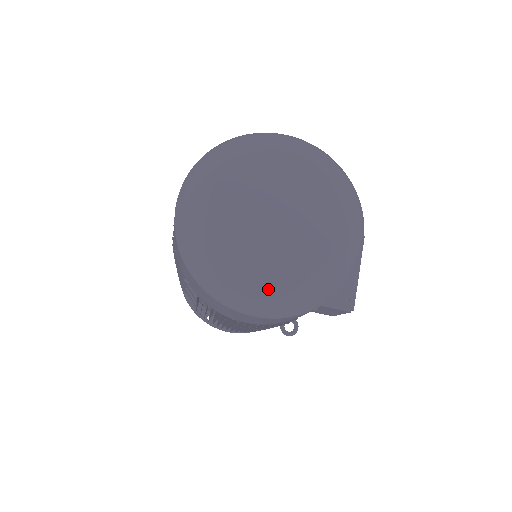
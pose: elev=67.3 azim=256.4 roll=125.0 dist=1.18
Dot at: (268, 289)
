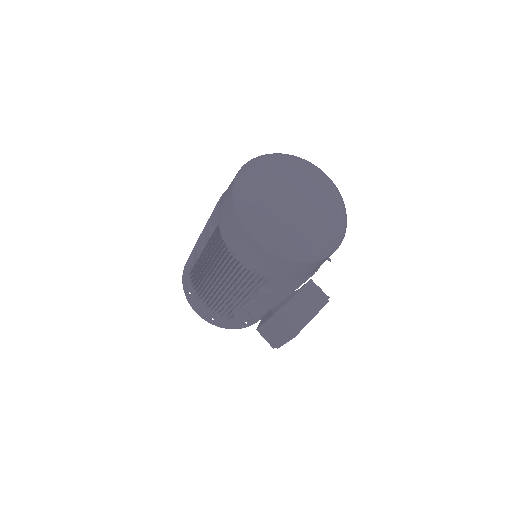
Dot at: (271, 223)
